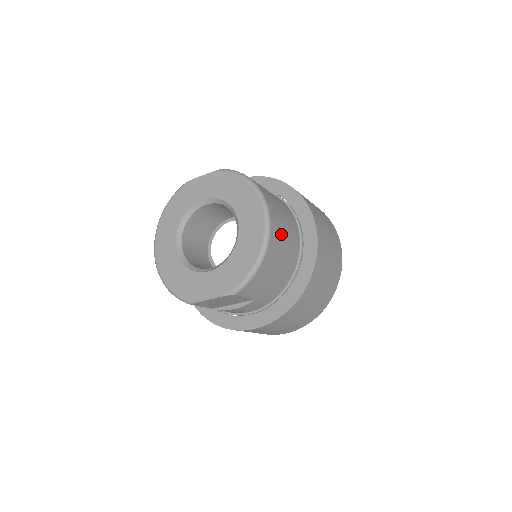
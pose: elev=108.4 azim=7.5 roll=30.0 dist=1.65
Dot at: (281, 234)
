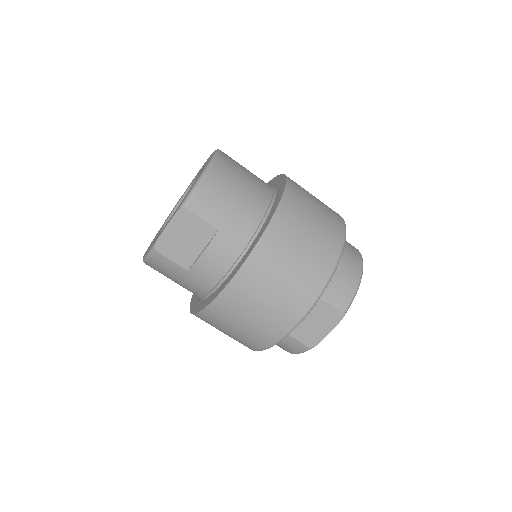
Dot at: (237, 168)
